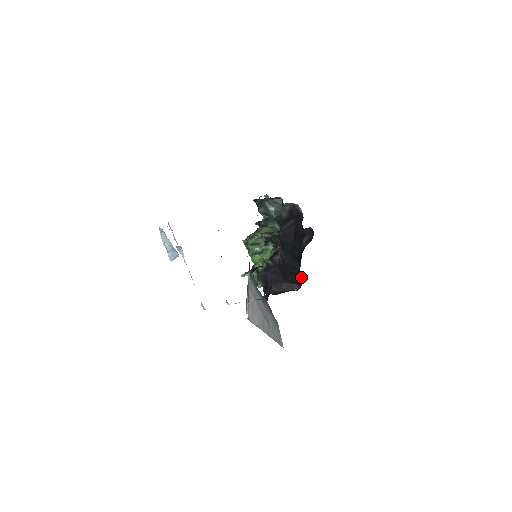
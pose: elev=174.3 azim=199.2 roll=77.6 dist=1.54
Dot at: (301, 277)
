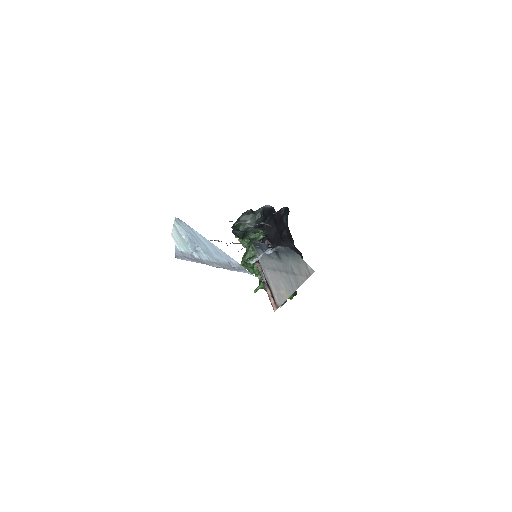
Dot at: (299, 254)
